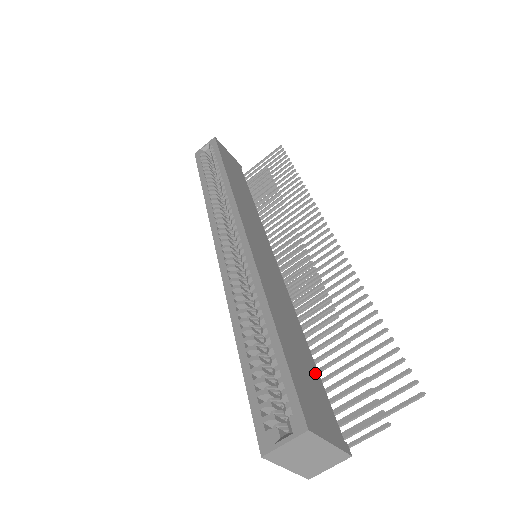
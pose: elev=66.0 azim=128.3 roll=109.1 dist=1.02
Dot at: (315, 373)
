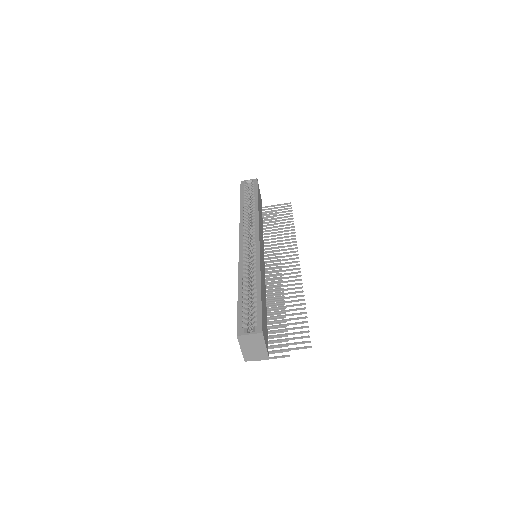
Dot at: (266, 321)
